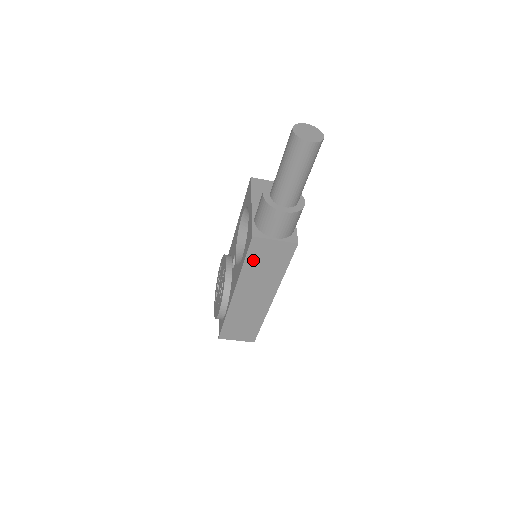
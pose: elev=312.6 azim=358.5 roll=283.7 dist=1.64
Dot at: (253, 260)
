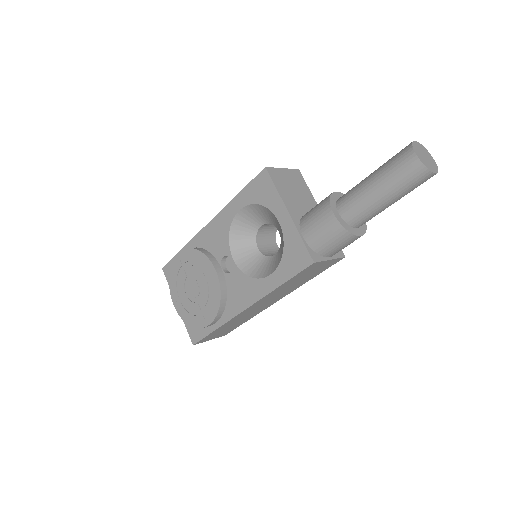
Dot at: (293, 280)
